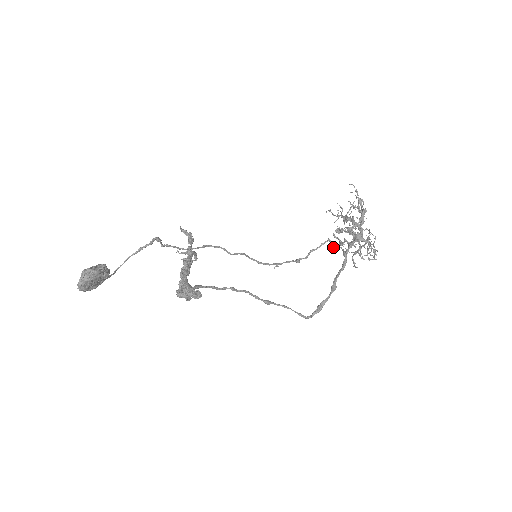
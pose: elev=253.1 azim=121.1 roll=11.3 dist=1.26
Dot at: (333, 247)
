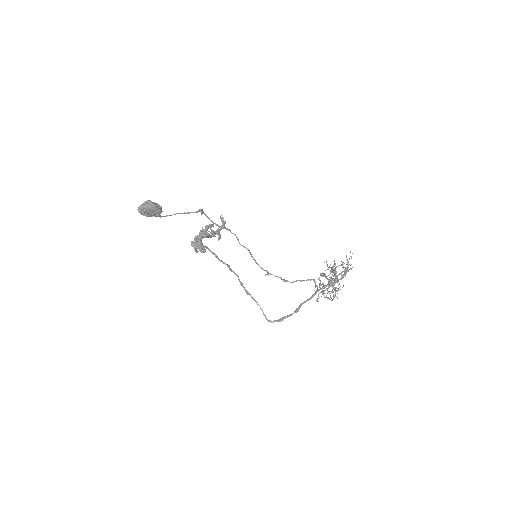
Dot at: occluded
